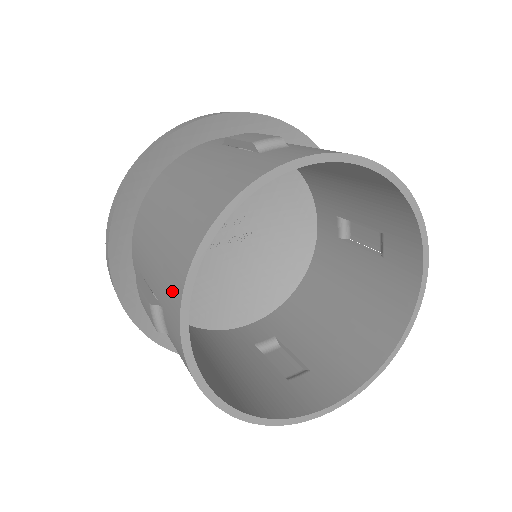
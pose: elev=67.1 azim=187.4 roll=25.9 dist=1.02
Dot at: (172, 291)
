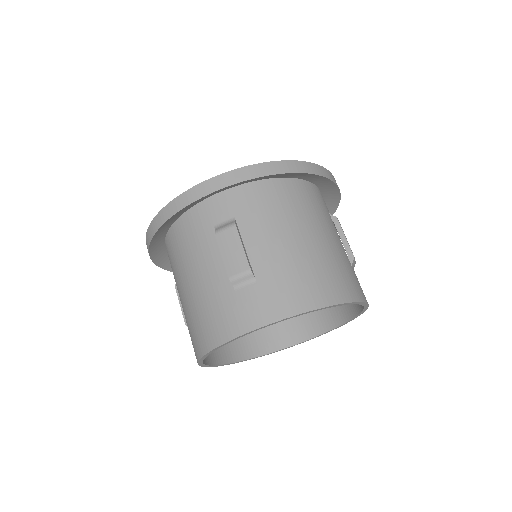
Dot at: occluded
